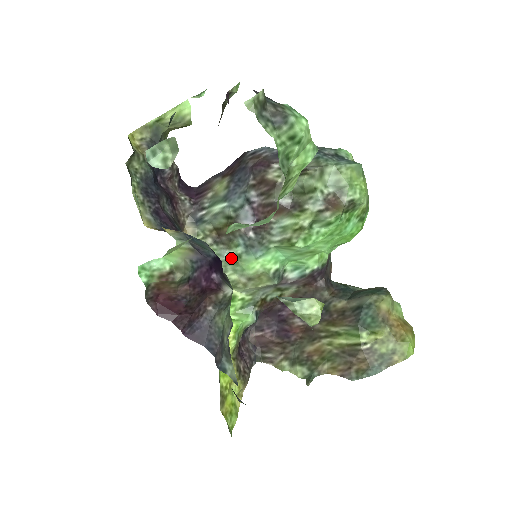
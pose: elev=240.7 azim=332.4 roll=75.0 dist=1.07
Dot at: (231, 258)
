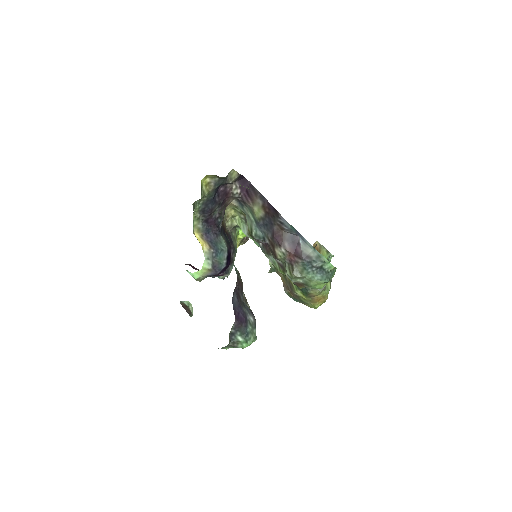
Dot at: (248, 236)
